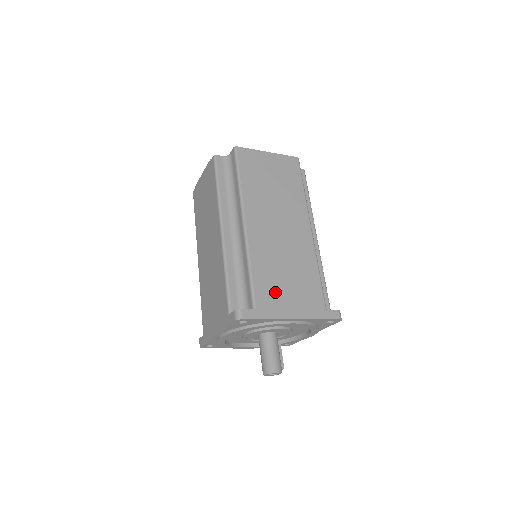
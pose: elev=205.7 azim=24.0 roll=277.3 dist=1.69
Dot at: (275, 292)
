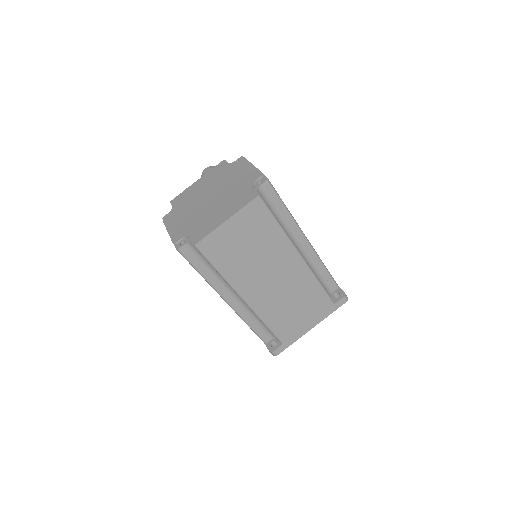
Dot at: (292, 325)
